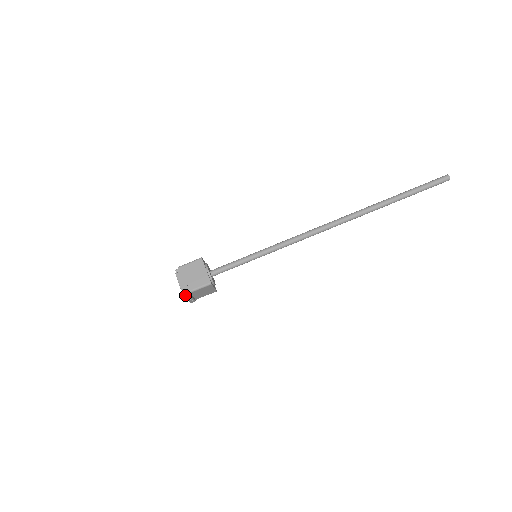
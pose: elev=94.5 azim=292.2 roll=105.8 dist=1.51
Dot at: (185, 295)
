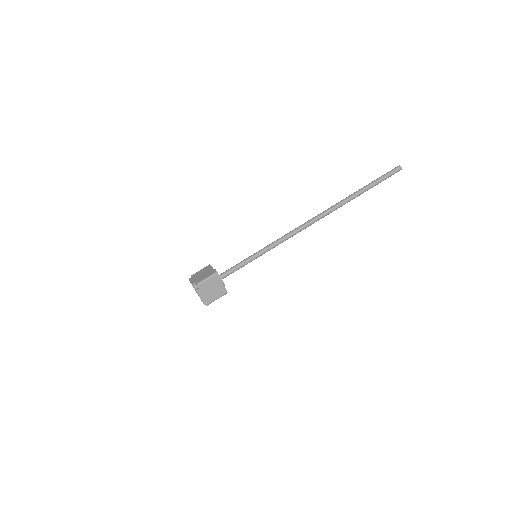
Dot at: (205, 304)
